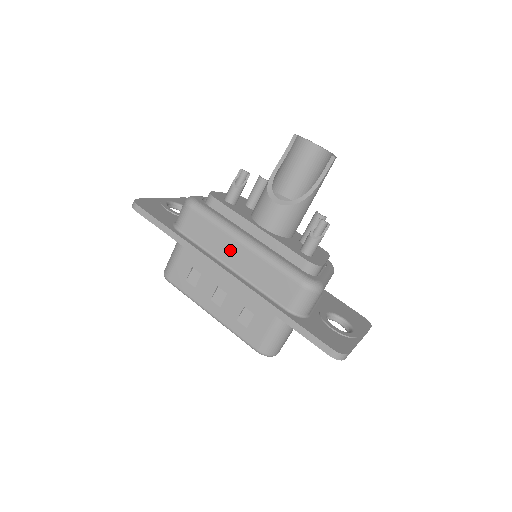
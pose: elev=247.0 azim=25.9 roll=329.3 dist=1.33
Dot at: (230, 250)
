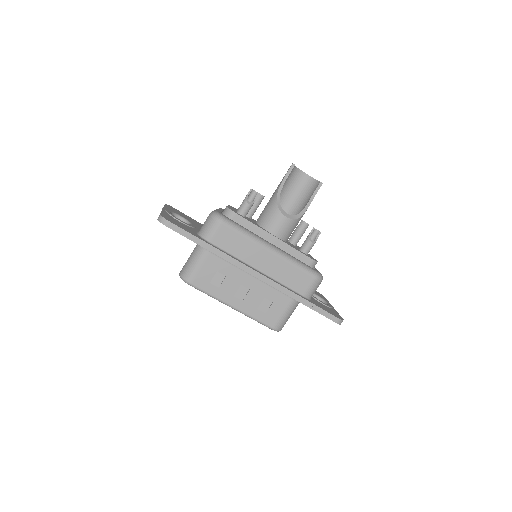
Dot at: (259, 256)
